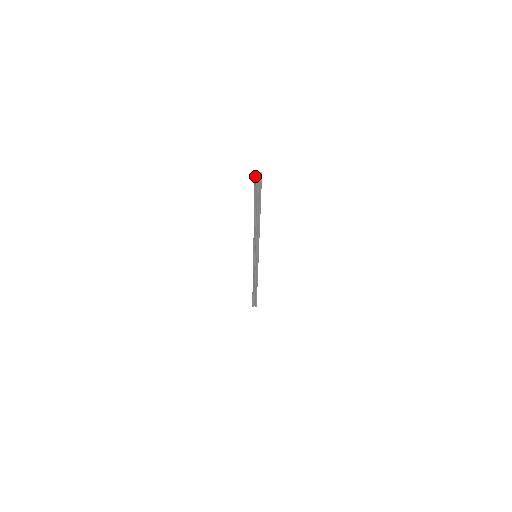
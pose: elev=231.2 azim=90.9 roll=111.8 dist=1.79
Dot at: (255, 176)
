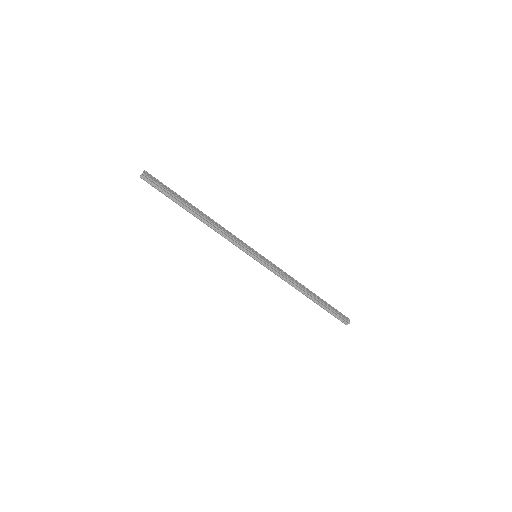
Dot at: (140, 176)
